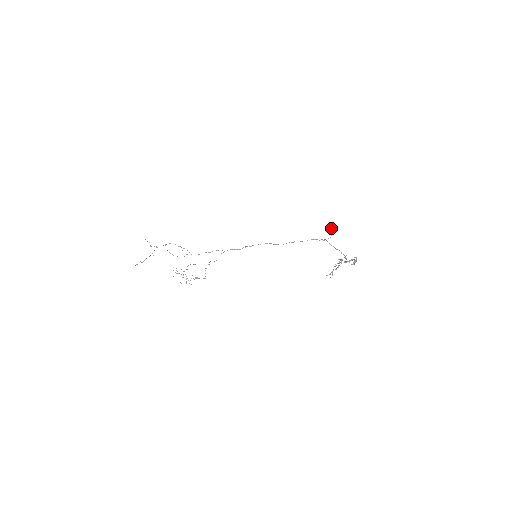
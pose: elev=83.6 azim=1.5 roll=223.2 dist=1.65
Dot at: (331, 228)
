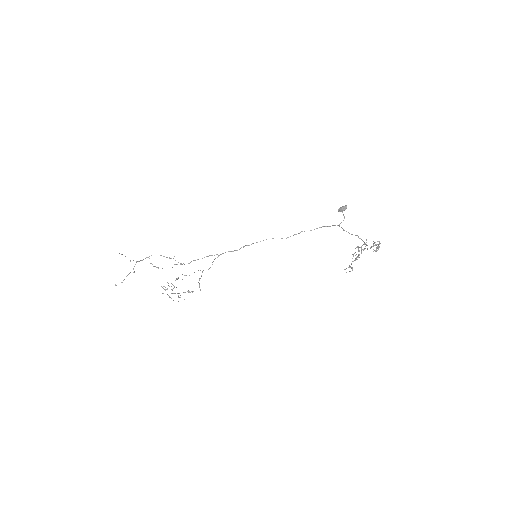
Dot at: (342, 210)
